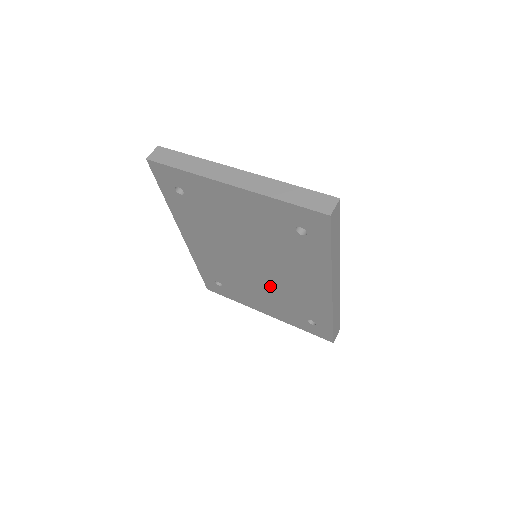
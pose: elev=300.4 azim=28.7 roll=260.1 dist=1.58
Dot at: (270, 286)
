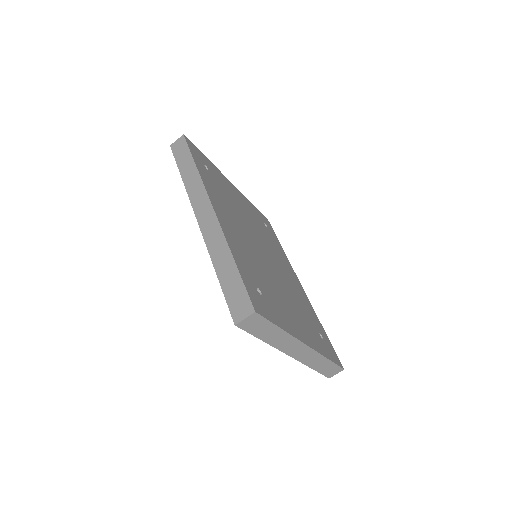
Dot at: occluded
